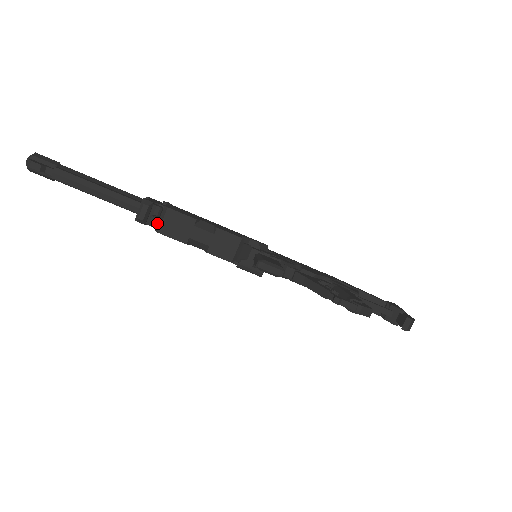
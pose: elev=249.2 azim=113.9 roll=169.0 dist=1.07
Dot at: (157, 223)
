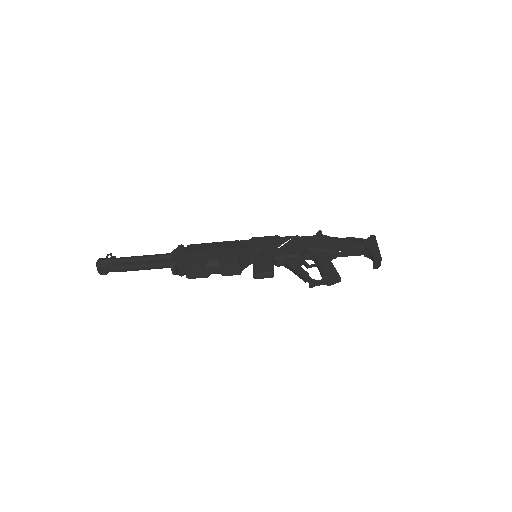
Dot at: (185, 274)
